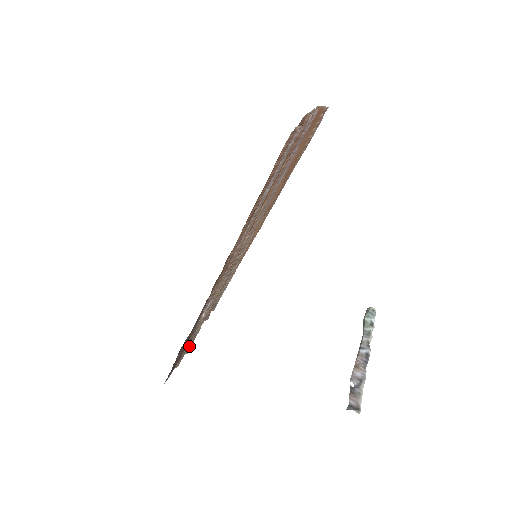
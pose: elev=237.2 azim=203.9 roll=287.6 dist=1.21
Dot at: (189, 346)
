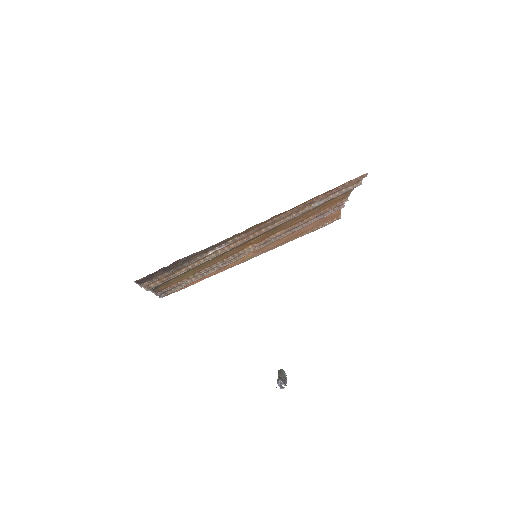
Dot at: (156, 283)
